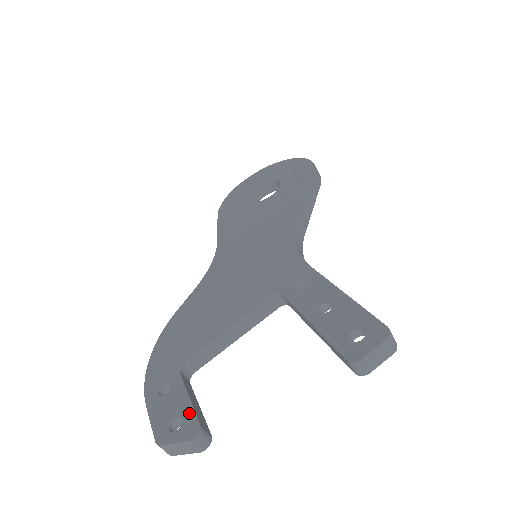
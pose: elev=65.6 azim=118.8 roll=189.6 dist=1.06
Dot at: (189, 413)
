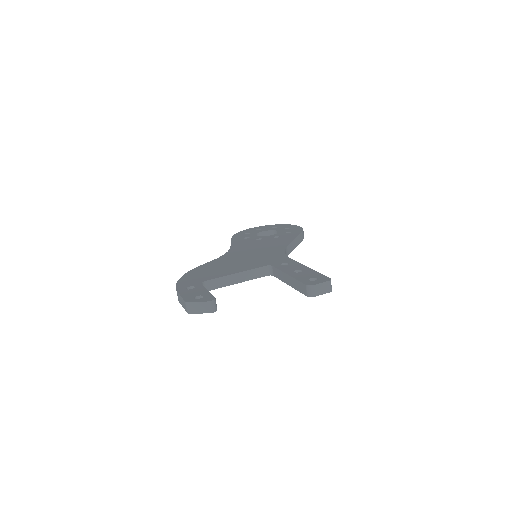
Dot at: (208, 294)
